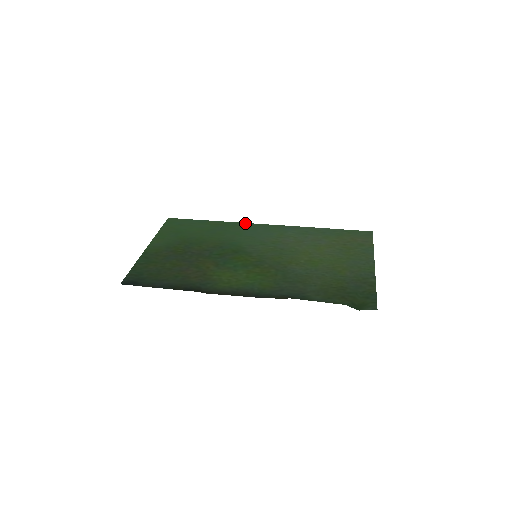
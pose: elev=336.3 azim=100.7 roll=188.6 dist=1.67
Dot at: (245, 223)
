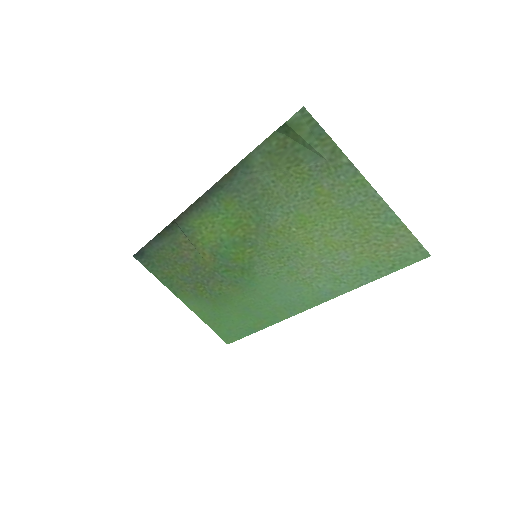
Dot at: (288, 317)
